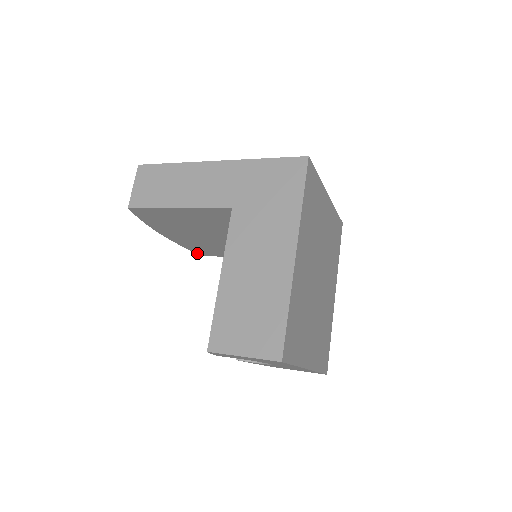
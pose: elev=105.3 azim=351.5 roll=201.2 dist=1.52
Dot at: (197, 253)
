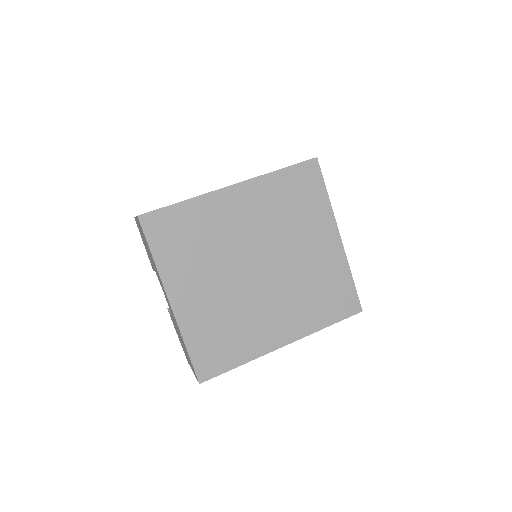
Dot at: occluded
